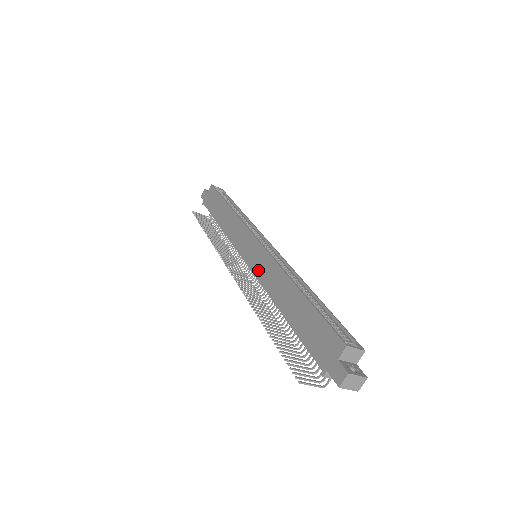
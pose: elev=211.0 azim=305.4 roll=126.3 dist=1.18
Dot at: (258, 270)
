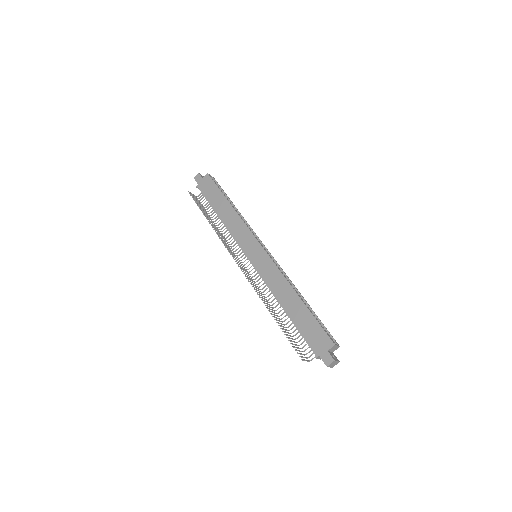
Dot at: (263, 271)
